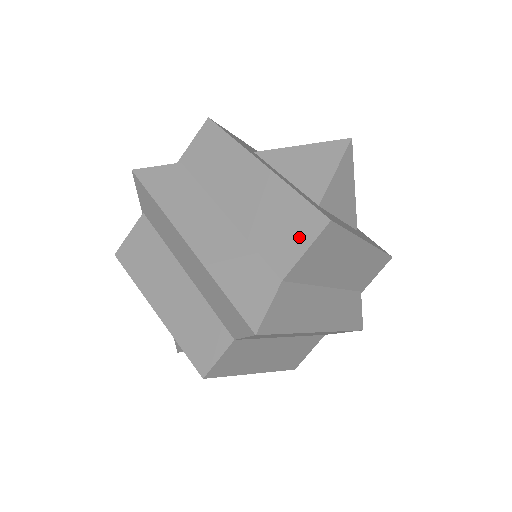
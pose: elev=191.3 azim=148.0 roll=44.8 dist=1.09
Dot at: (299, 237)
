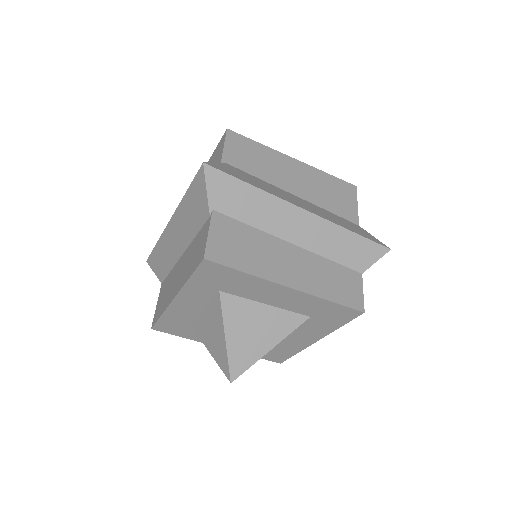
Dot at: (349, 198)
